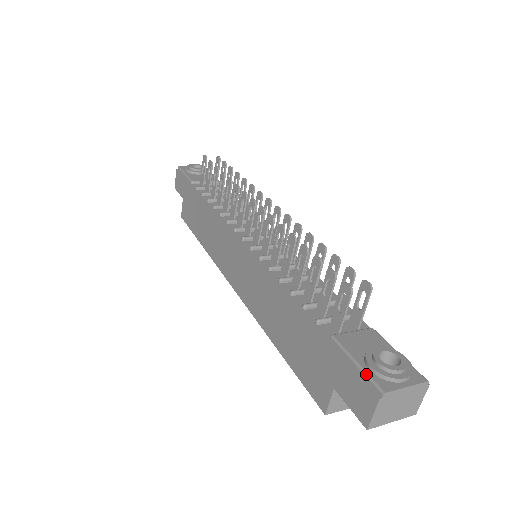
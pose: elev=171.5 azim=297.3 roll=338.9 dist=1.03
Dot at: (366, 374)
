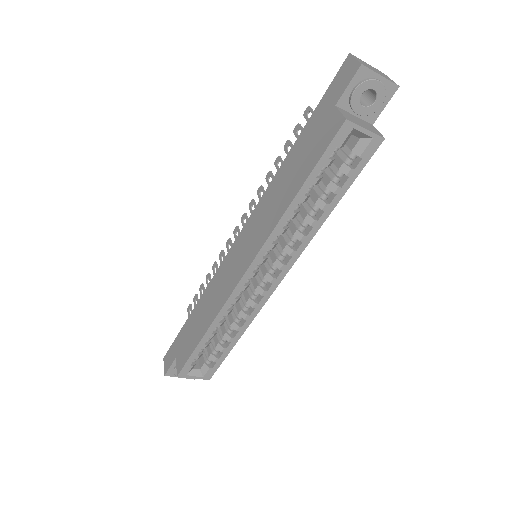
Dot at: (338, 72)
